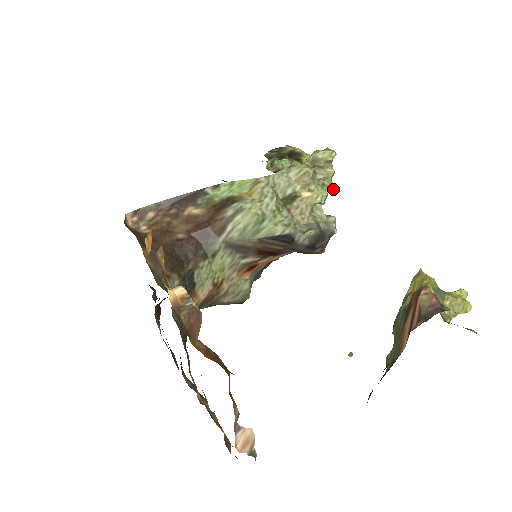
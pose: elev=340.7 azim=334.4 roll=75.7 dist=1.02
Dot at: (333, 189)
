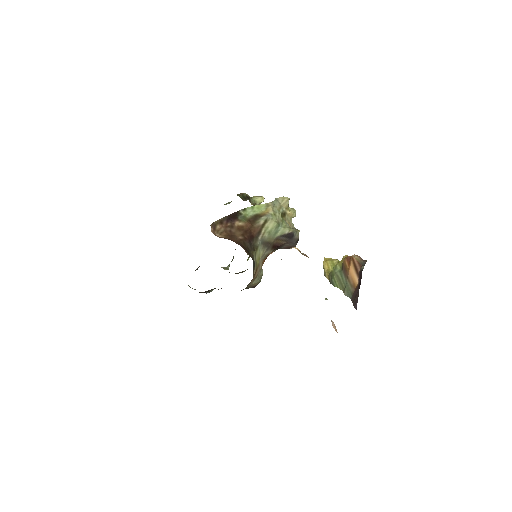
Dot at: occluded
